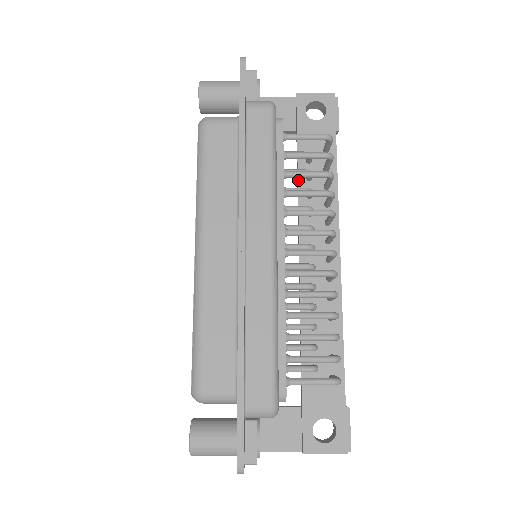
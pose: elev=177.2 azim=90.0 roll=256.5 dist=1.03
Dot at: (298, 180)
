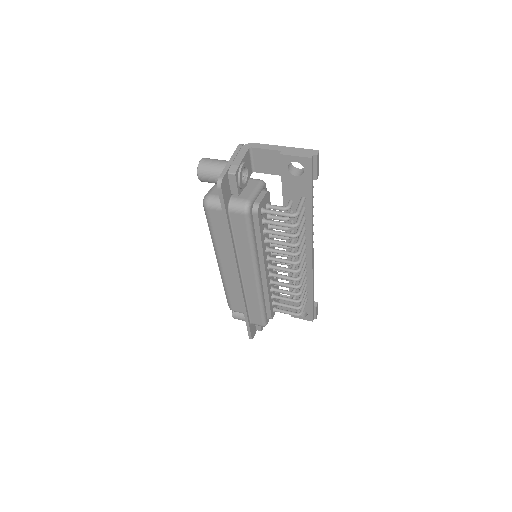
Dot at: occluded
